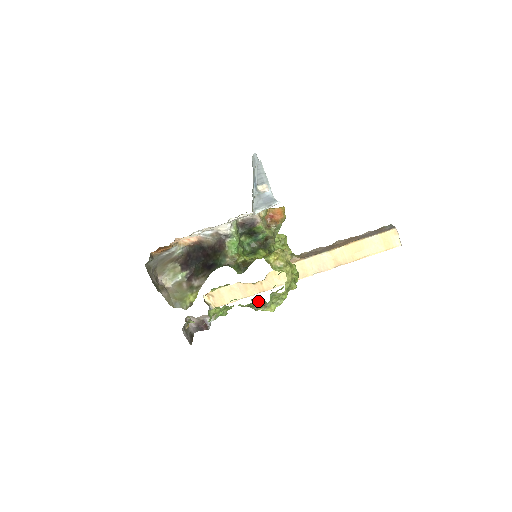
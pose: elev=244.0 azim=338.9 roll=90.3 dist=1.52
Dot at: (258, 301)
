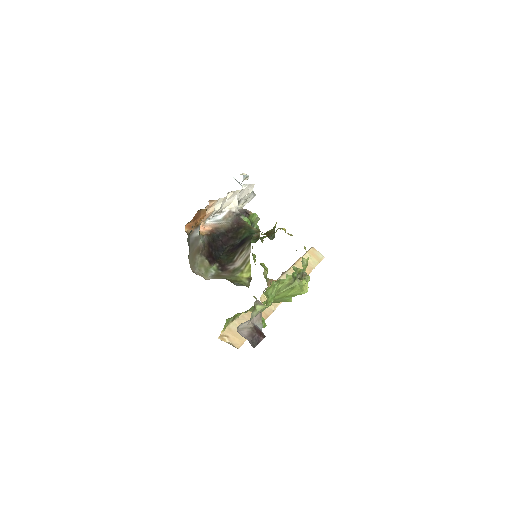
Dot at: (297, 271)
